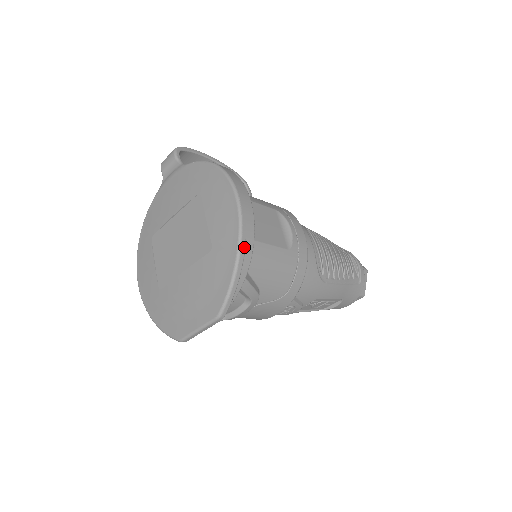
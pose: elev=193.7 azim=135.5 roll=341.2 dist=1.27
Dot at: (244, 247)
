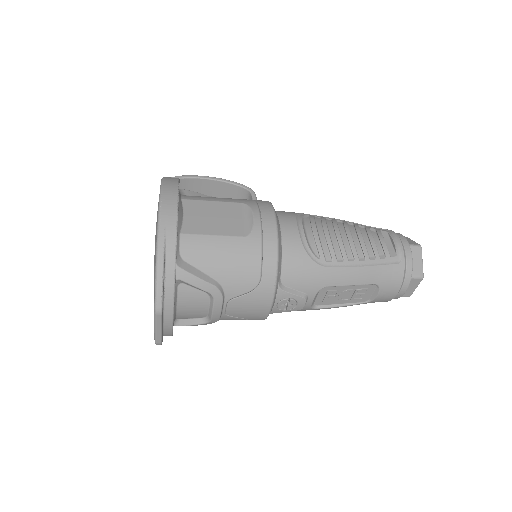
Dot at: (163, 240)
